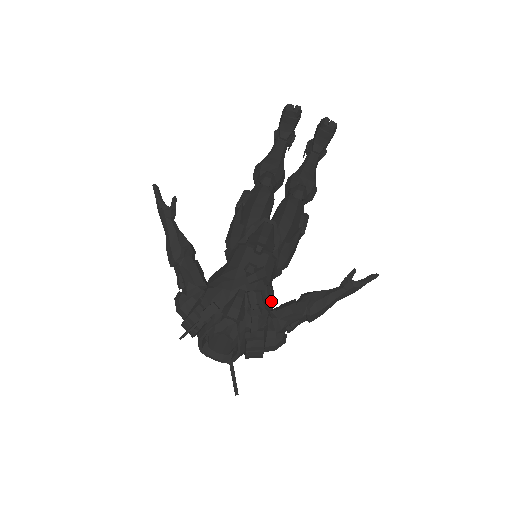
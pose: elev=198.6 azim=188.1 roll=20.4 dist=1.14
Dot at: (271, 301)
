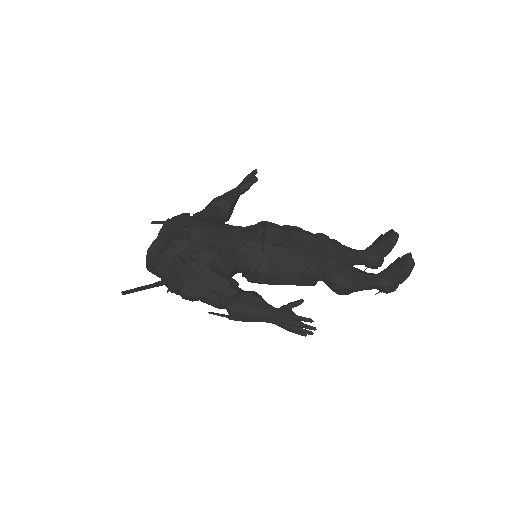
Dot at: (224, 258)
